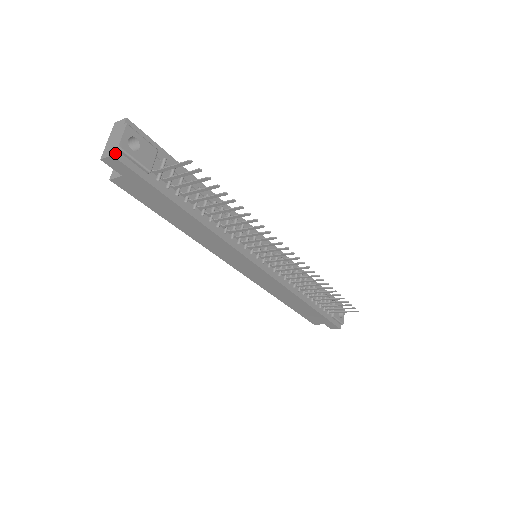
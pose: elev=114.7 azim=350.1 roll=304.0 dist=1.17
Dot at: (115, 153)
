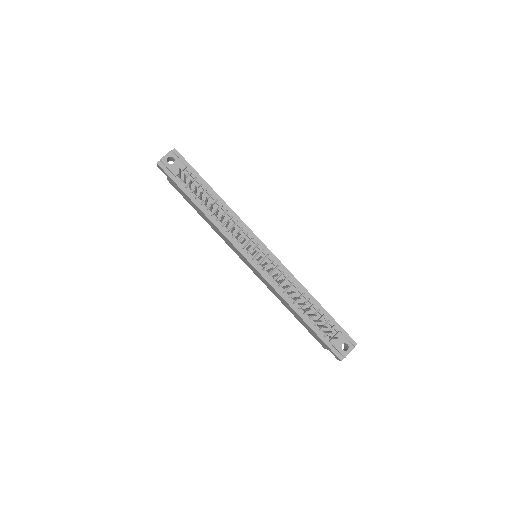
Dot at: (159, 162)
